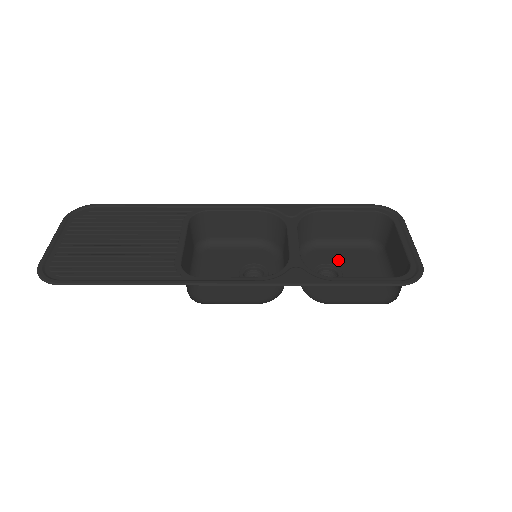
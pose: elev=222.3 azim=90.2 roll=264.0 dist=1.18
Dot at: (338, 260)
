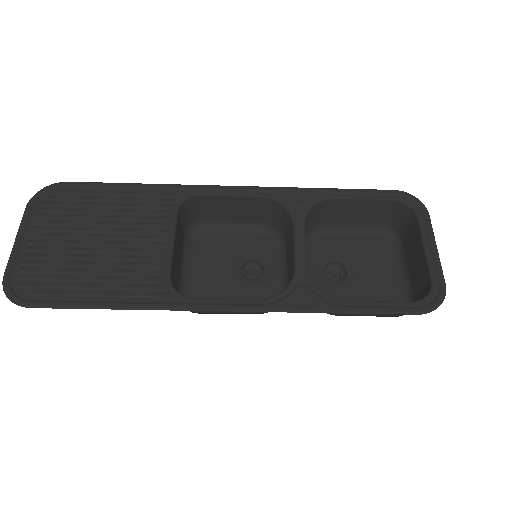
Dot at: (348, 251)
